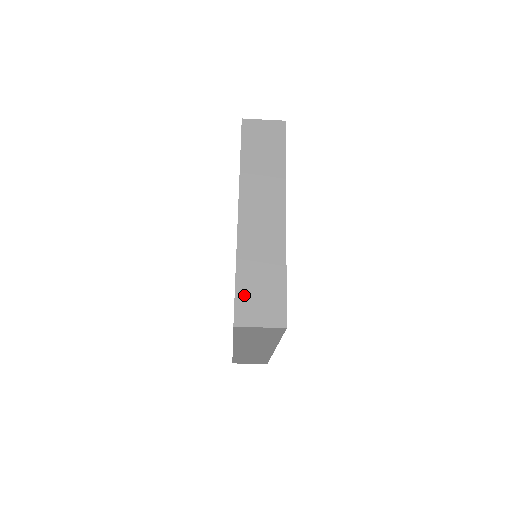
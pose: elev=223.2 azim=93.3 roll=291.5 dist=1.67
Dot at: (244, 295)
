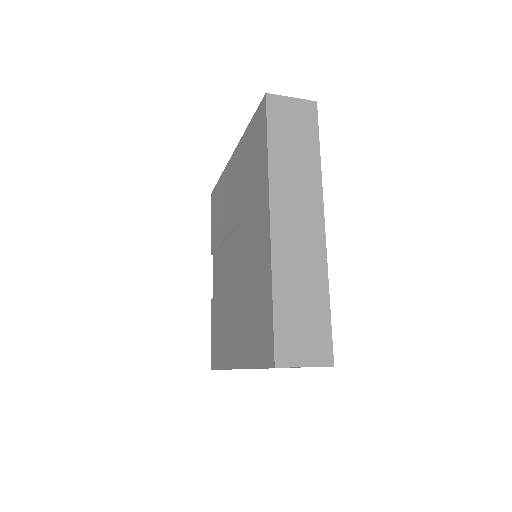
Dot at: (284, 327)
